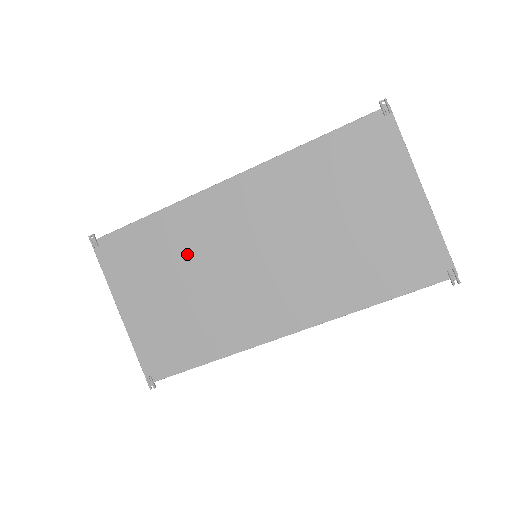
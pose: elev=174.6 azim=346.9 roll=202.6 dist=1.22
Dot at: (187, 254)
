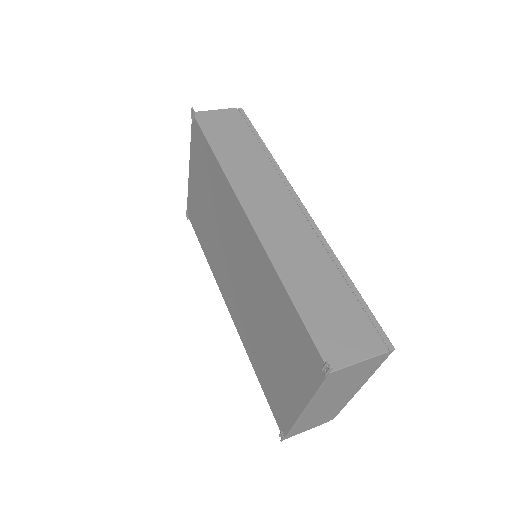
Dot at: (217, 205)
